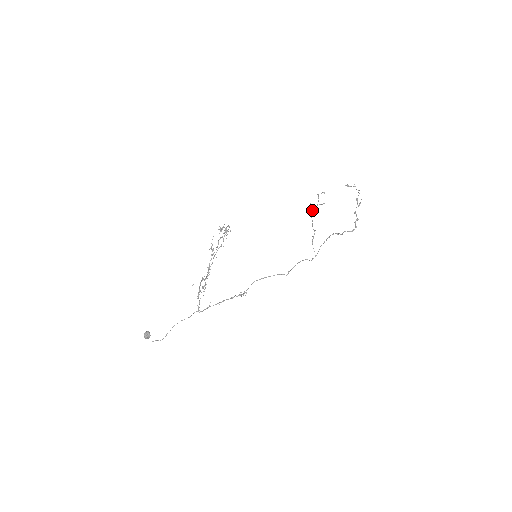
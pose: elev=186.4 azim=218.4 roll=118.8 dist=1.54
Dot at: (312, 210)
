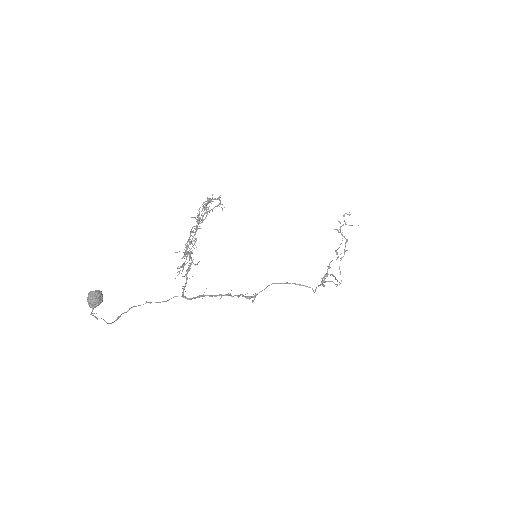
Dot at: (340, 226)
